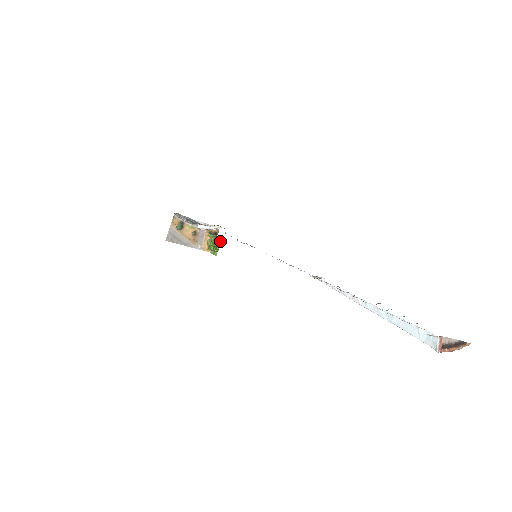
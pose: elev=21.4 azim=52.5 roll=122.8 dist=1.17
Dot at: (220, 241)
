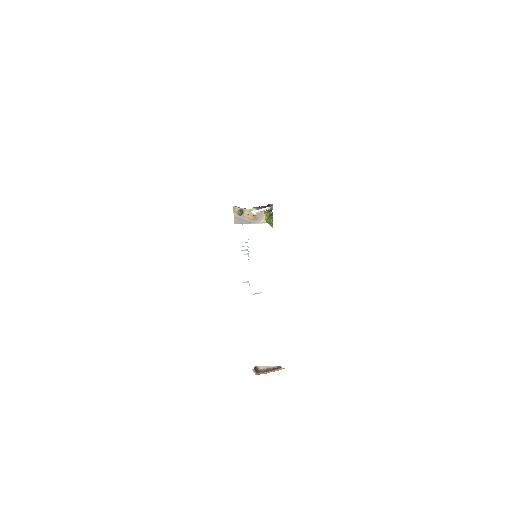
Dot at: (272, 217)
